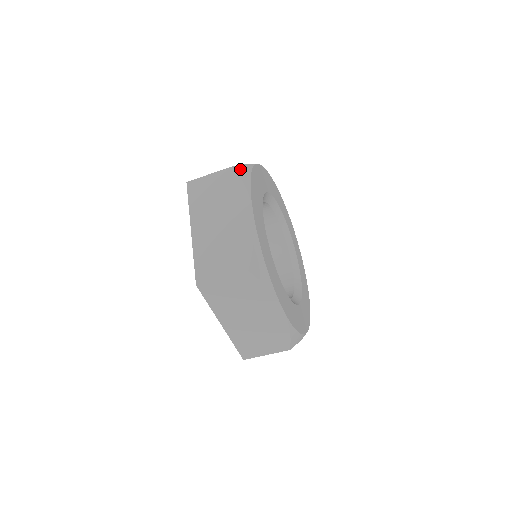
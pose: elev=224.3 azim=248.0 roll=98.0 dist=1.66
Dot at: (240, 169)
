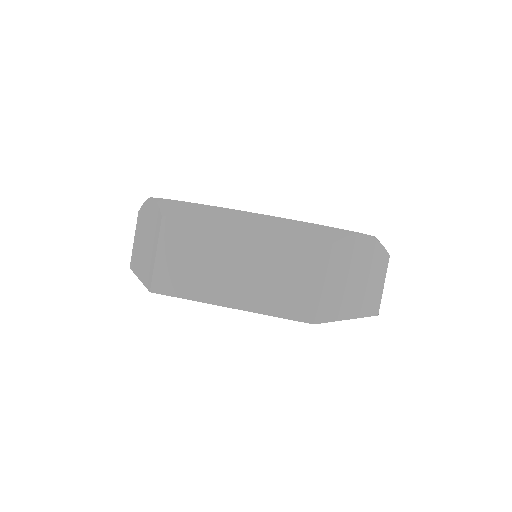
Dot at: occluded
